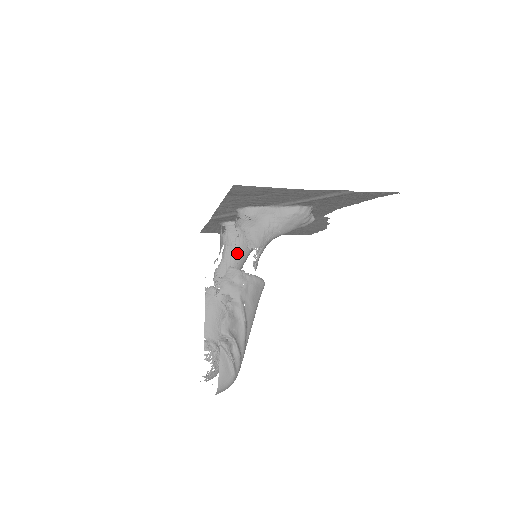
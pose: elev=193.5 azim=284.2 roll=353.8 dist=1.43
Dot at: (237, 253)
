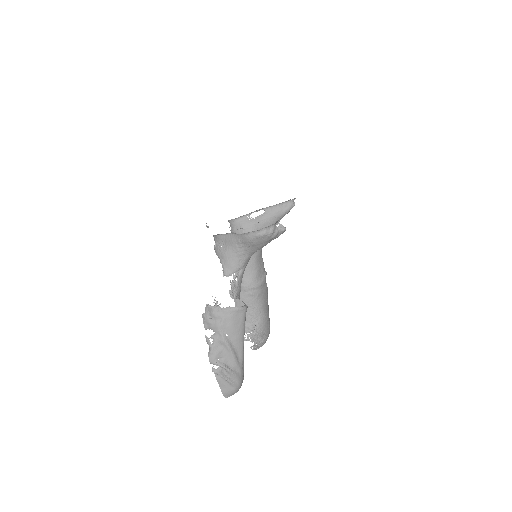
Dot at: occluded
